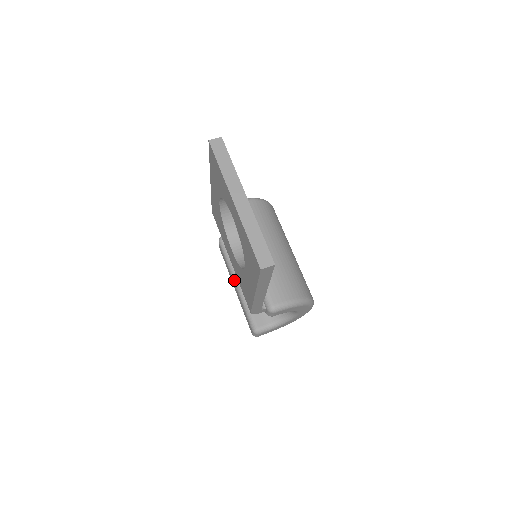
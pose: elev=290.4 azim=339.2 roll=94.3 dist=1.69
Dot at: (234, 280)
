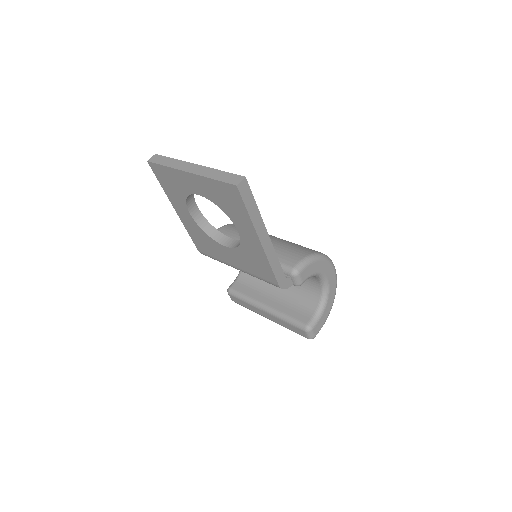
Dot at: (260, 308)
